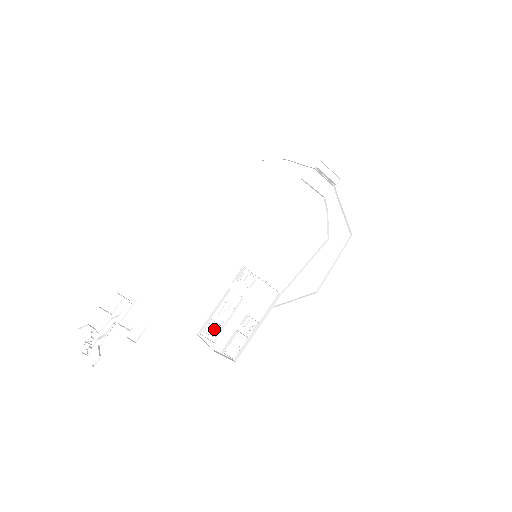
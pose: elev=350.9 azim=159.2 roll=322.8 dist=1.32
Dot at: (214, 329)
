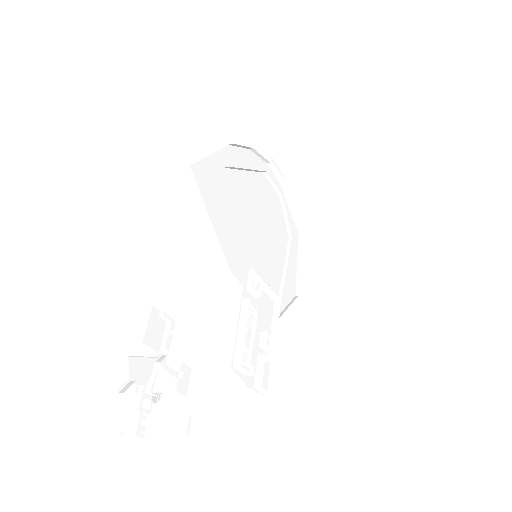
Dot at: (246, 356)
